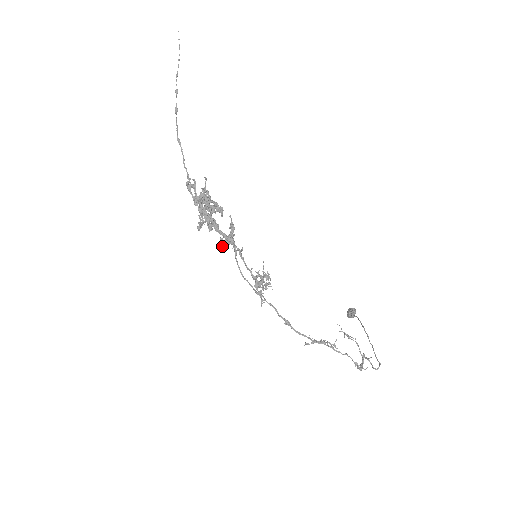
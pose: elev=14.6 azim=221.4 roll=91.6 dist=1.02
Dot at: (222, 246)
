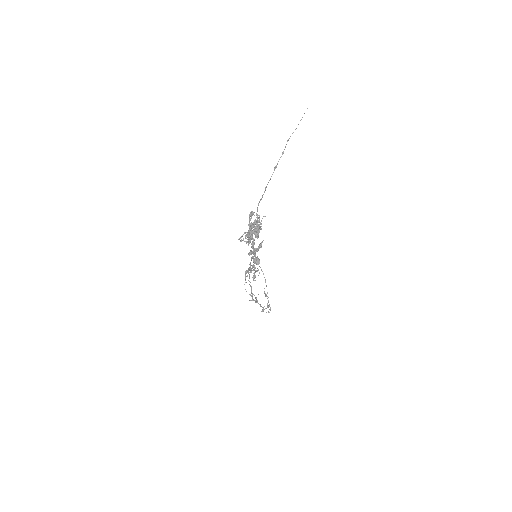
Dot at: (248, 254)
